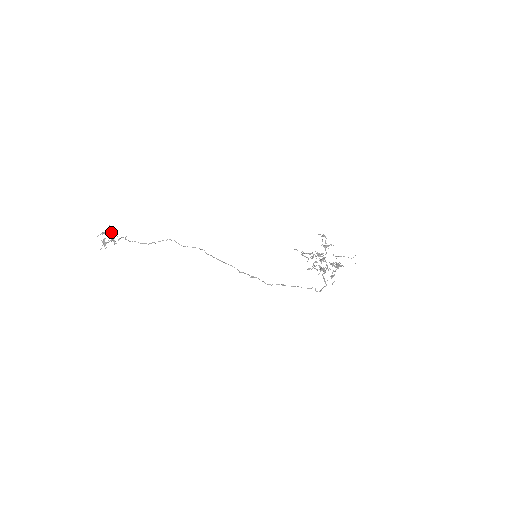
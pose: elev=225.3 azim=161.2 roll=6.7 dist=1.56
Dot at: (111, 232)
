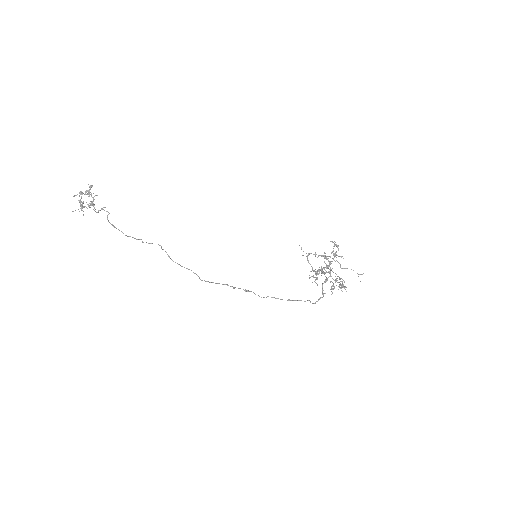
Dot at: (90, 194)
